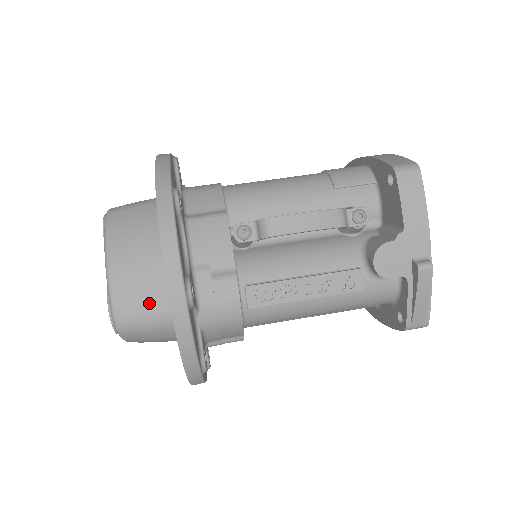
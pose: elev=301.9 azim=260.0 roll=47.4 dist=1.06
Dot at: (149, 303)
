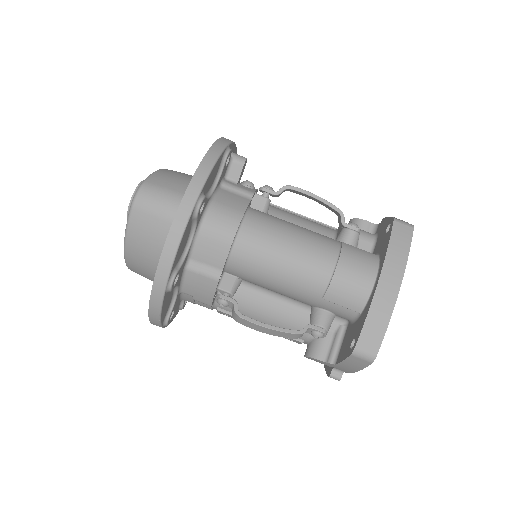
Dot at: (151, 279)
